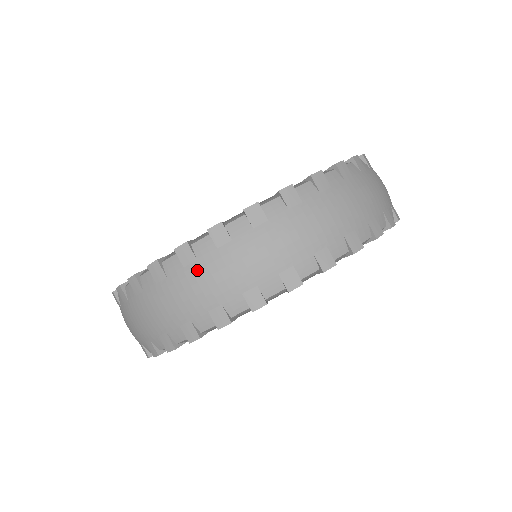
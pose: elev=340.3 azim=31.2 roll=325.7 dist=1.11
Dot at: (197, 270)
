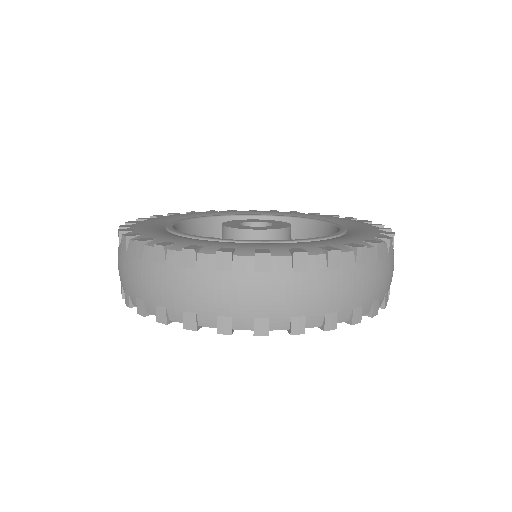
Dot at: (227, 280)
